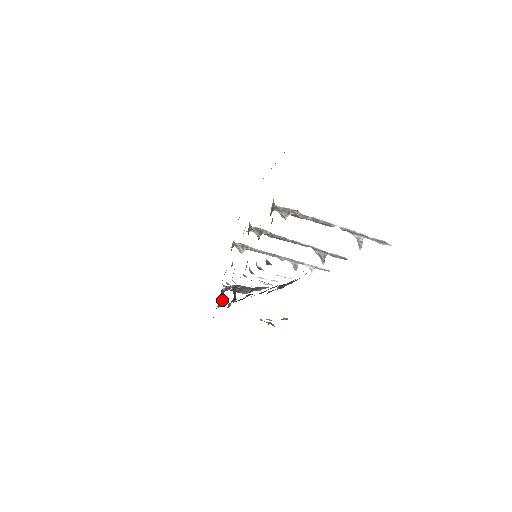
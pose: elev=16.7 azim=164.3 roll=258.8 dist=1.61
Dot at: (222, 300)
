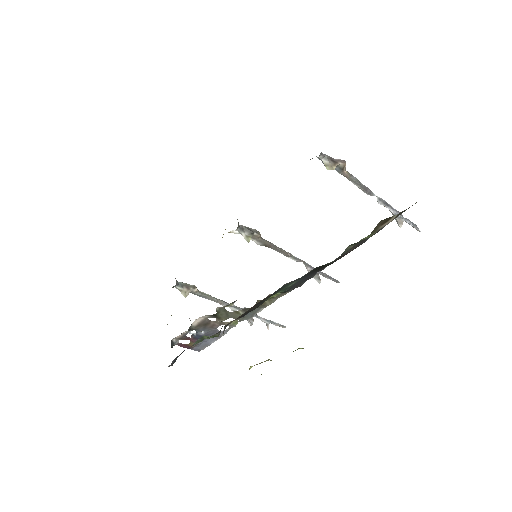
Dot at: occluded
